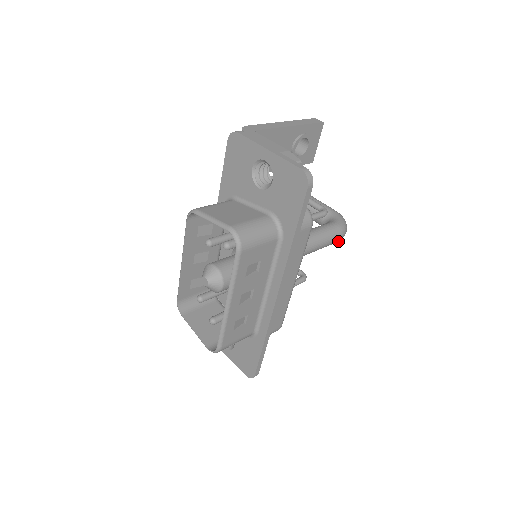
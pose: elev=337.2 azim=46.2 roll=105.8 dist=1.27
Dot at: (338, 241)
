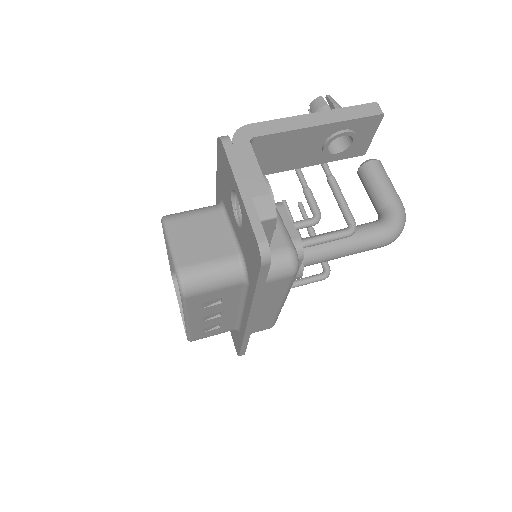
Dot at: (382, 246)
